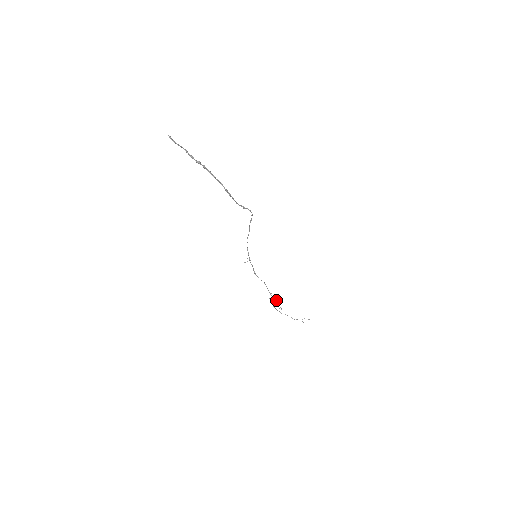
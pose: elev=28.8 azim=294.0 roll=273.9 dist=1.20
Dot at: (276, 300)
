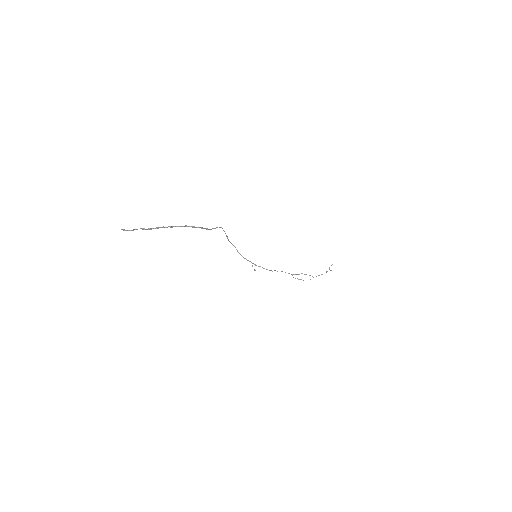
Dot at: occluded
